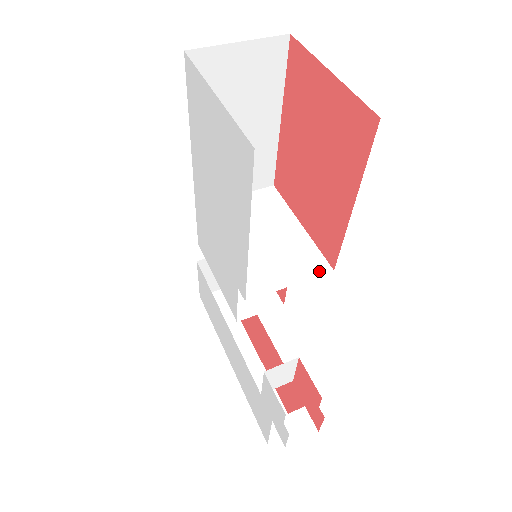
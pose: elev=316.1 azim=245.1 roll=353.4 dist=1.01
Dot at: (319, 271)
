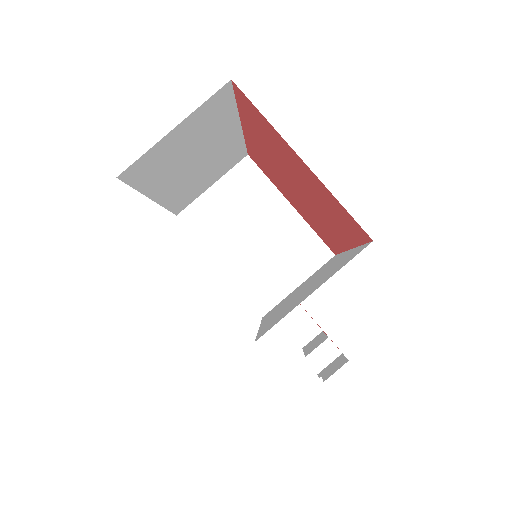
Dot at: (321, 261)
